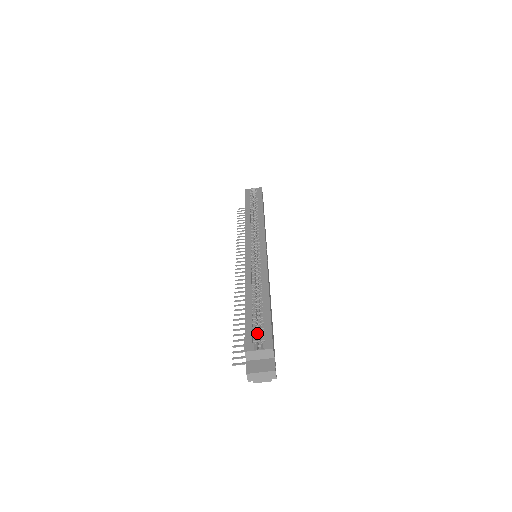
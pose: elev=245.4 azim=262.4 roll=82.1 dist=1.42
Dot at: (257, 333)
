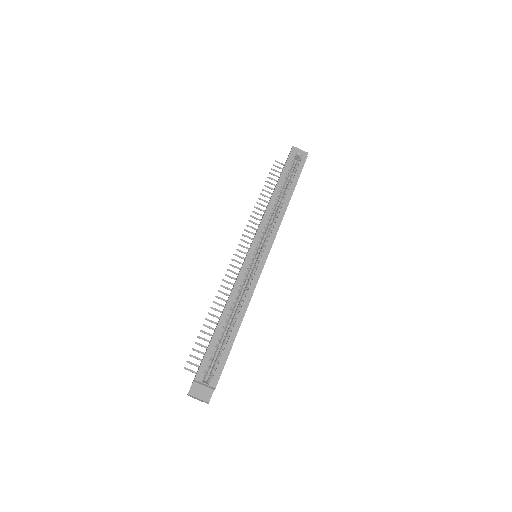
Dot at: occluded
